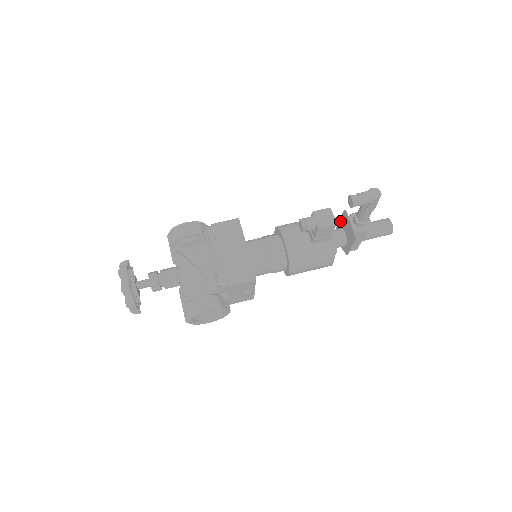
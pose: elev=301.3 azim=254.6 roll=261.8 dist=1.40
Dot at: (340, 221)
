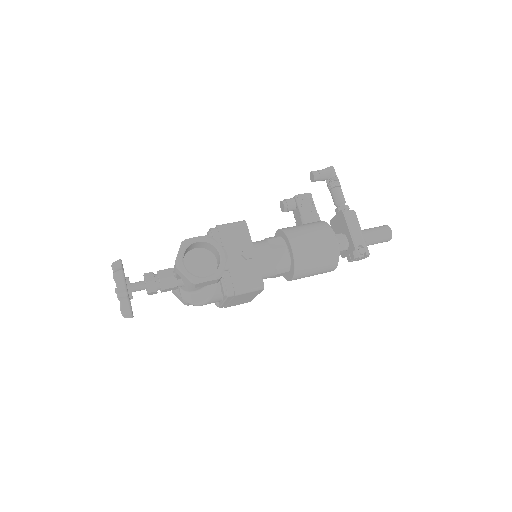
Dot at: occluded
